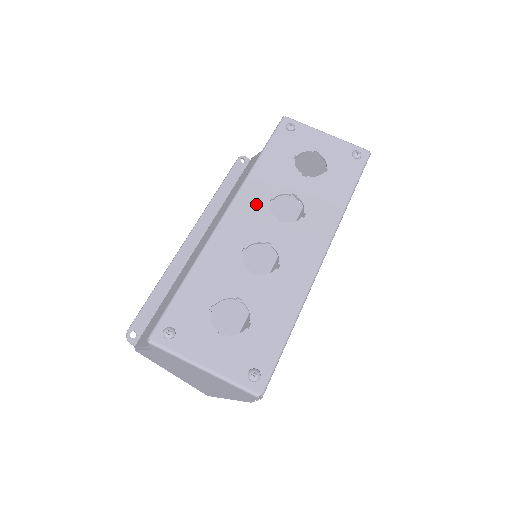
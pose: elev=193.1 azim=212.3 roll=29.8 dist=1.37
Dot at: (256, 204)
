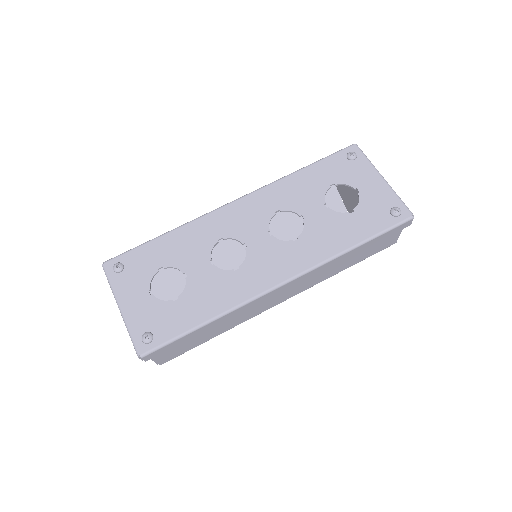
Dot at: (263, 208)
